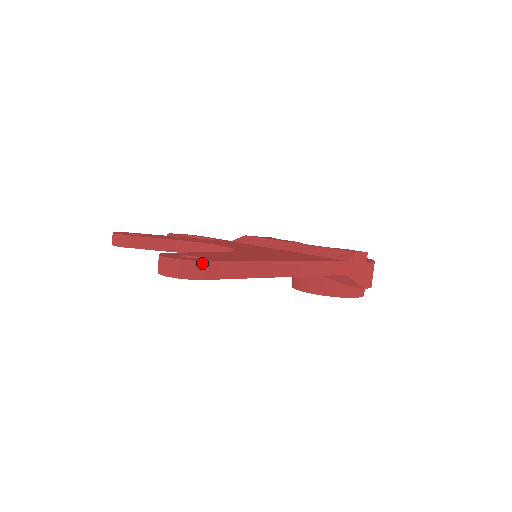
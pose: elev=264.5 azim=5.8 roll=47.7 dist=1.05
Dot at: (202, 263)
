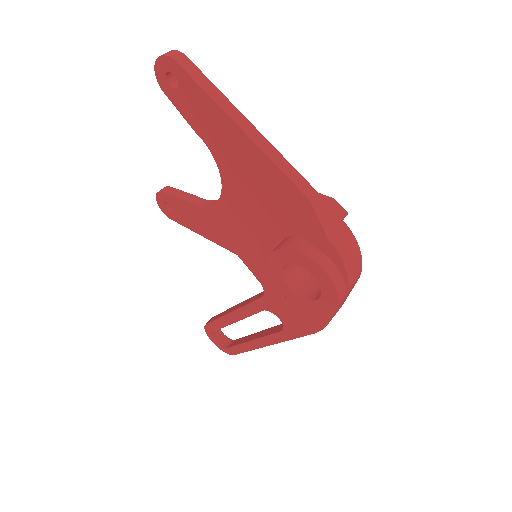
Dot at: (183, 55)
